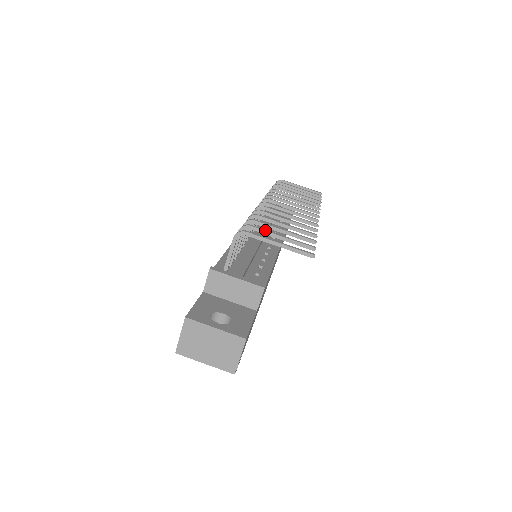
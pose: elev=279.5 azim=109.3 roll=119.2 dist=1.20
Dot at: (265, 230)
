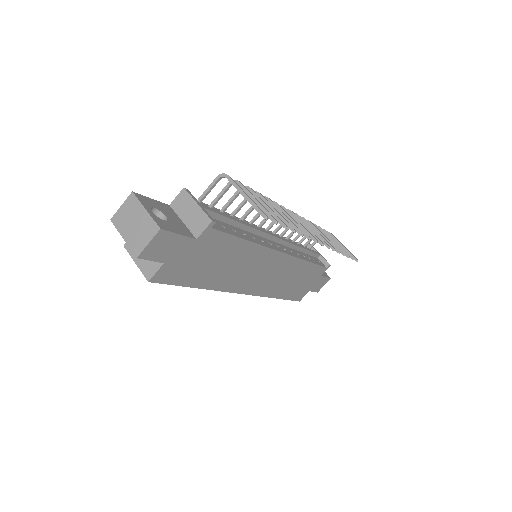
Dot at: (248, 190)
